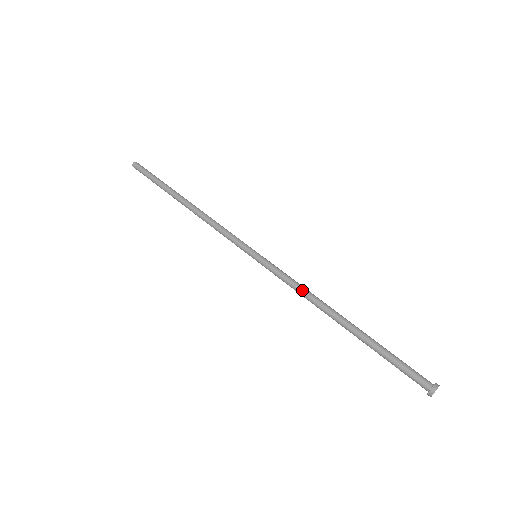
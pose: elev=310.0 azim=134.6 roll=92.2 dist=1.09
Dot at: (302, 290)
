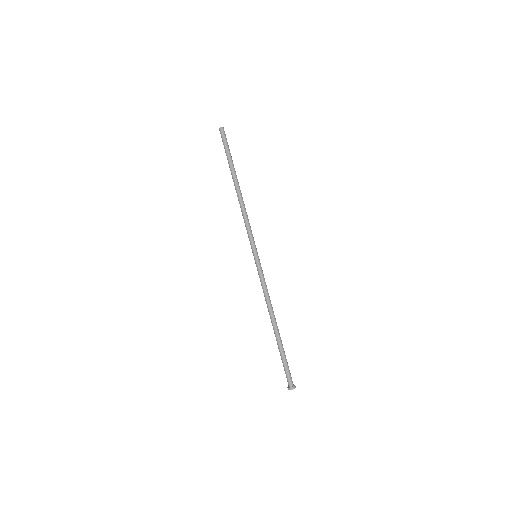
Dot at: occluded
